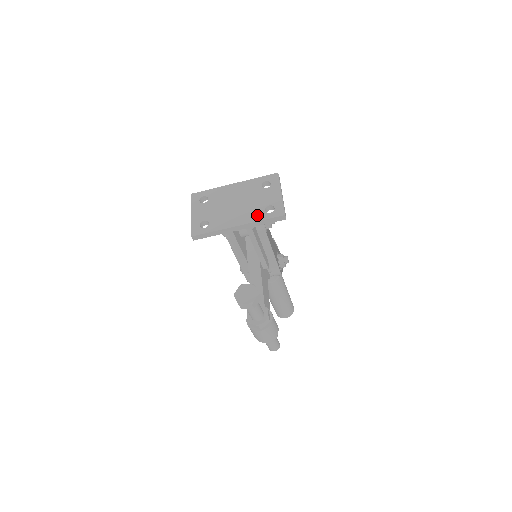
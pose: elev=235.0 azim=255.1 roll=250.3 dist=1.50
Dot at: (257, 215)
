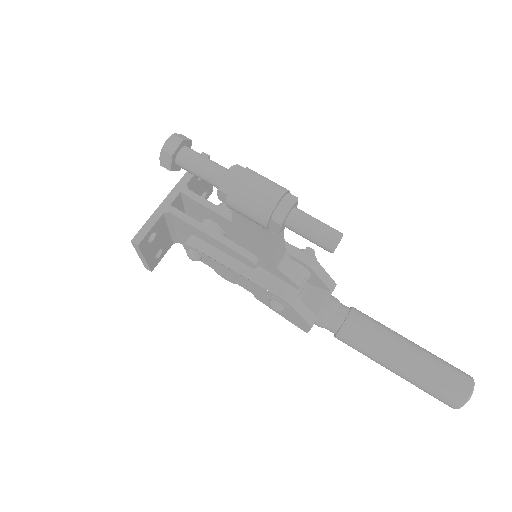
Dot at: occluded
